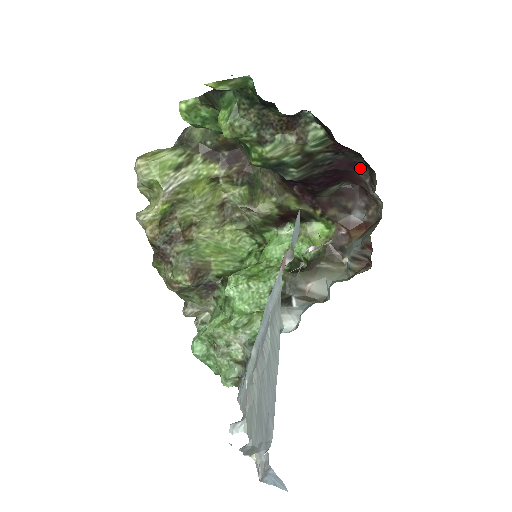
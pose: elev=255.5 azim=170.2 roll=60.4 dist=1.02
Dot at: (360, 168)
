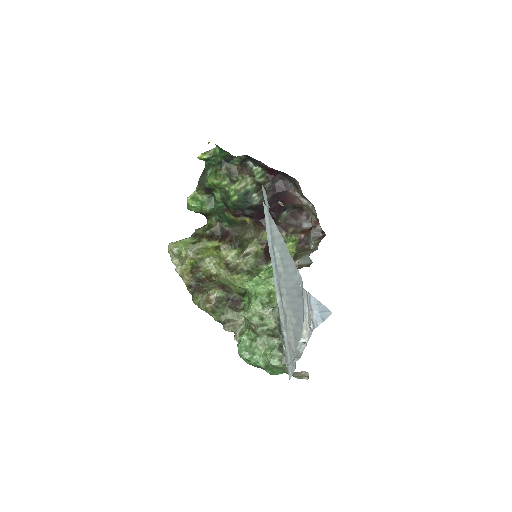
Dot at: (289, 186)
